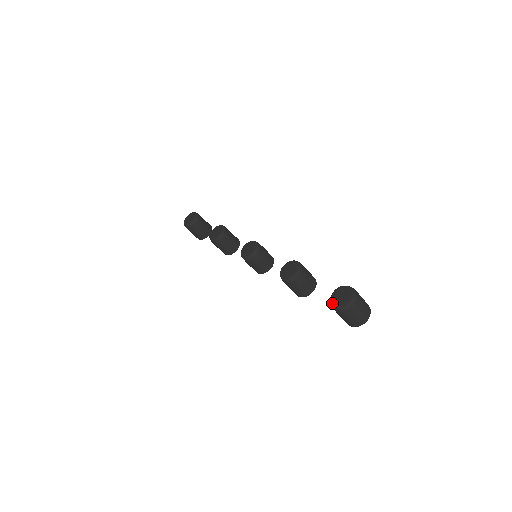
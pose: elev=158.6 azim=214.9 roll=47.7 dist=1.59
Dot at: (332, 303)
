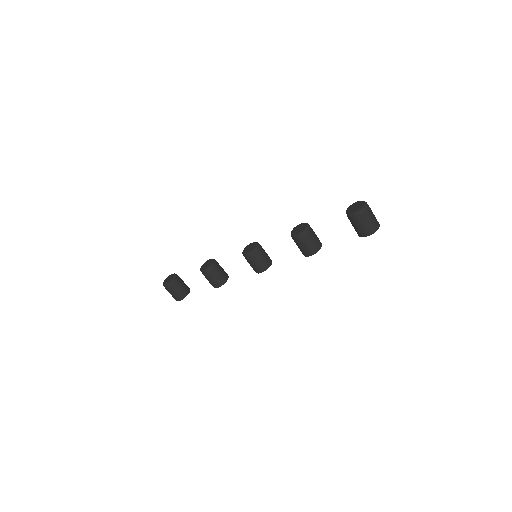
Dot at: (351, 213)
